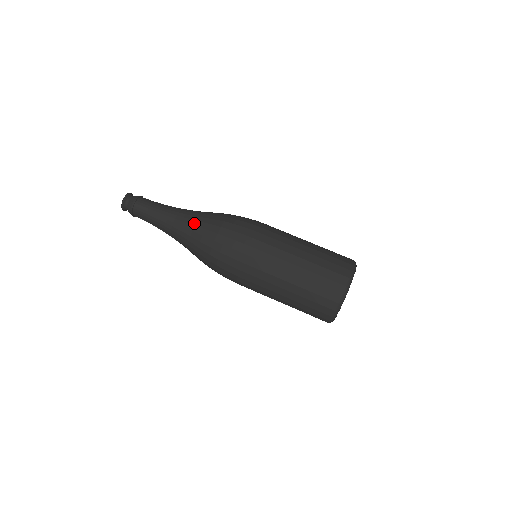
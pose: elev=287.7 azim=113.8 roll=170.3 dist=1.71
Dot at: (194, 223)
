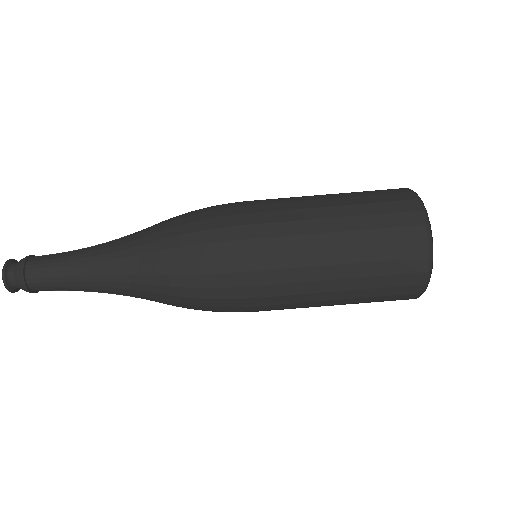
Dot at: (140, 288)
